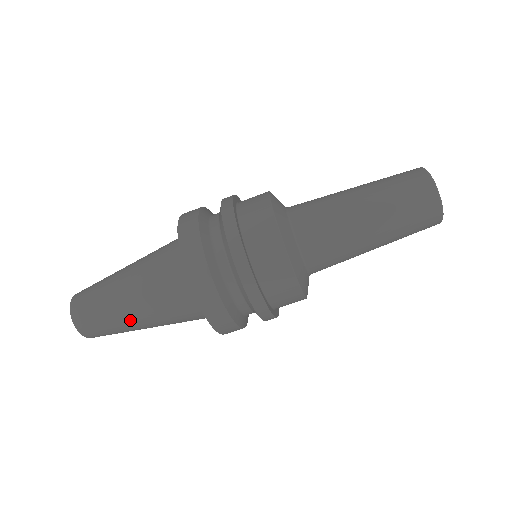
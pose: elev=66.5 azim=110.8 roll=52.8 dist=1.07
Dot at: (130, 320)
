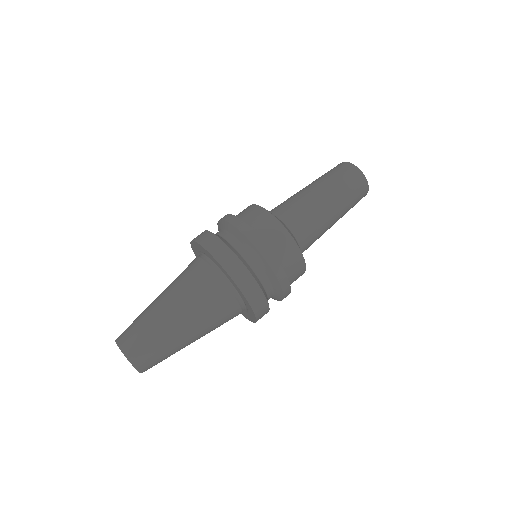
Dot at: (155, 304)
